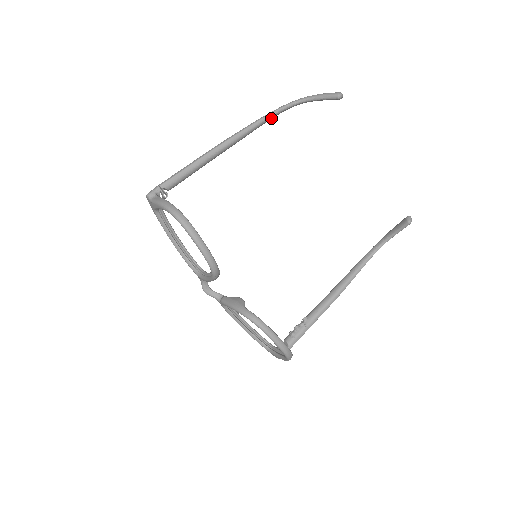
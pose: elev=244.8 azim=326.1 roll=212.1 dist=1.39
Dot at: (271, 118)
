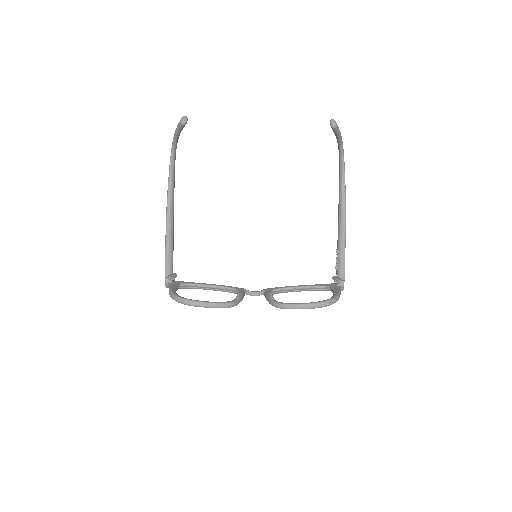
Dot at: (174, 170)
